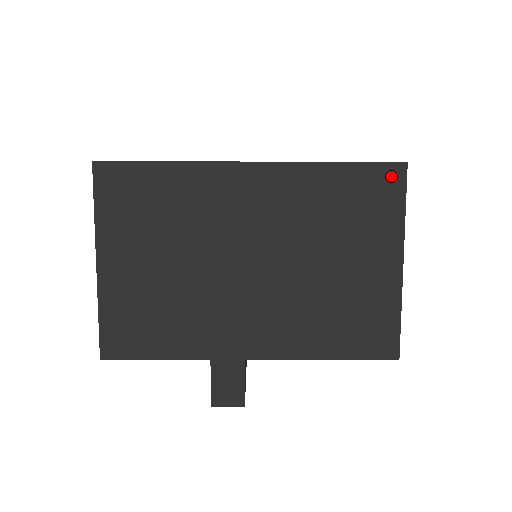
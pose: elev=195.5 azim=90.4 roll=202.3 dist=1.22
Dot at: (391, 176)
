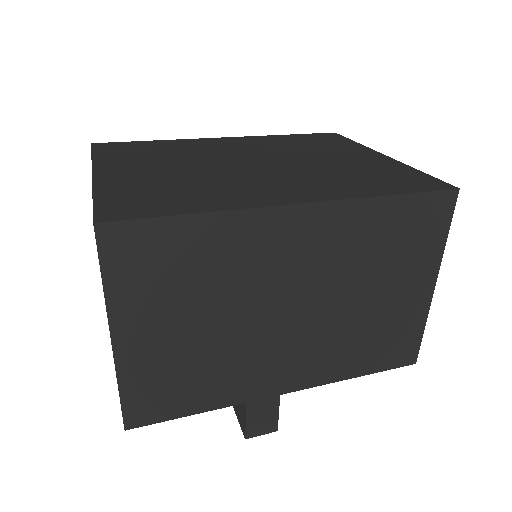
Dot at: (442, 204)
